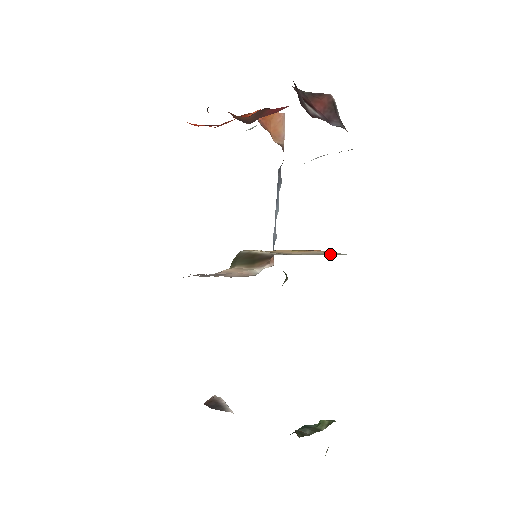
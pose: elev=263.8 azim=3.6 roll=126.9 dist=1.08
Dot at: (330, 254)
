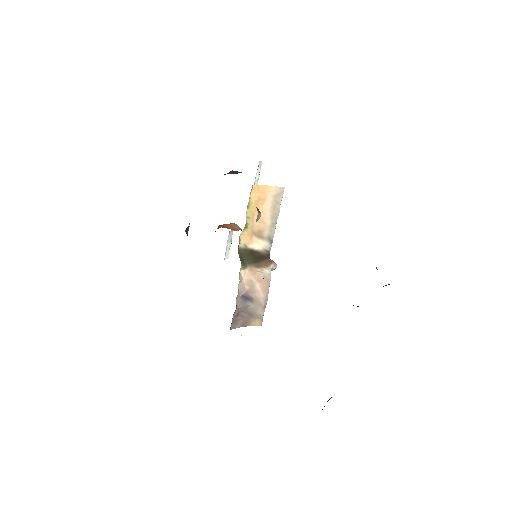
Dot at: (280, 199)
